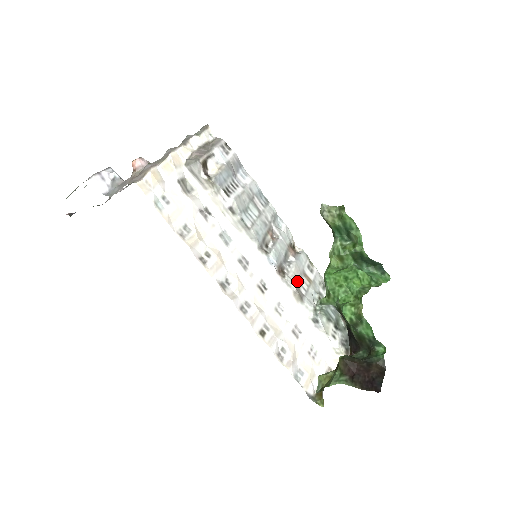
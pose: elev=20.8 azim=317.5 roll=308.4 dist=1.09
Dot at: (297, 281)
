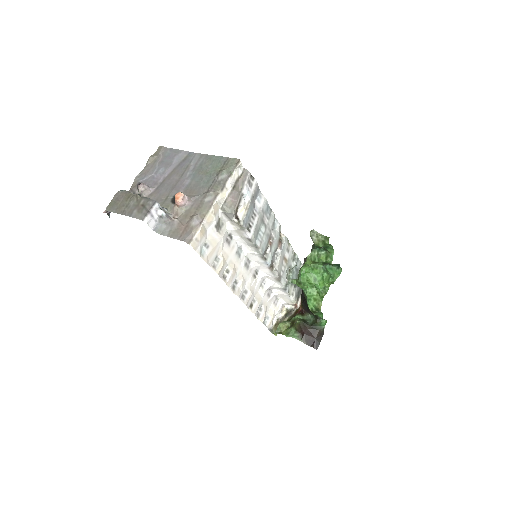
Dot at: (279, 268)
